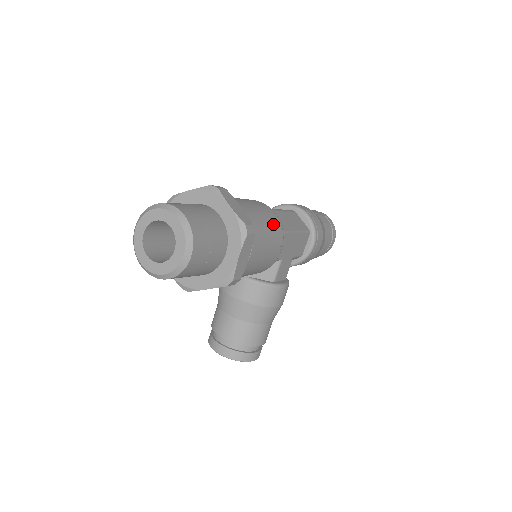
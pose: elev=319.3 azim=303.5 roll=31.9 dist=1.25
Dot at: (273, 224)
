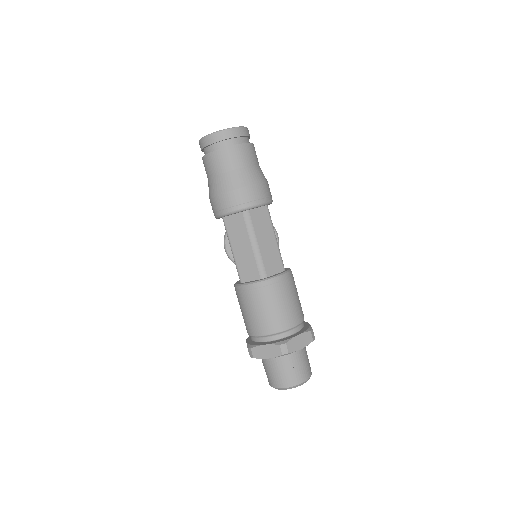
Dot at: (291, 288)
